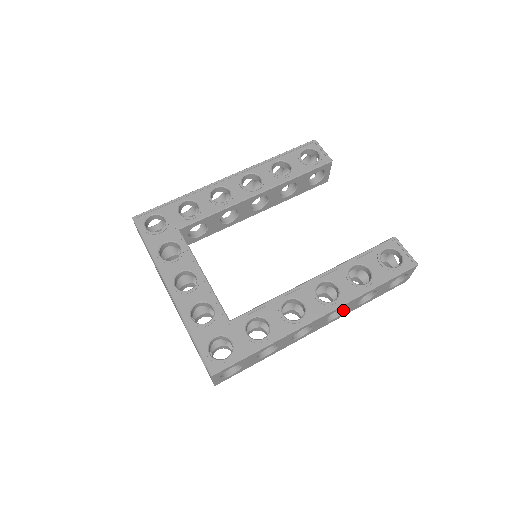
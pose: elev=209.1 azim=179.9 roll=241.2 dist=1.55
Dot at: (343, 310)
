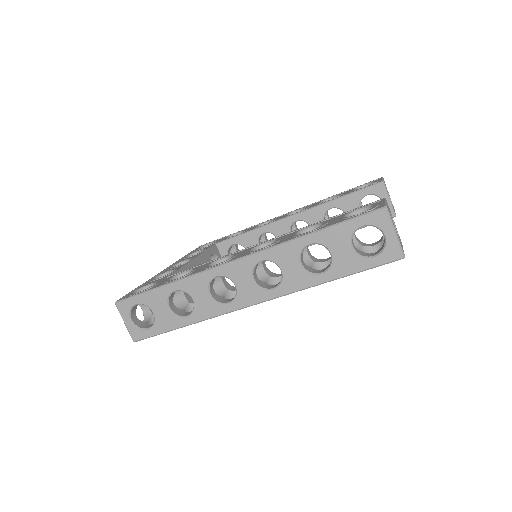
Dot at: (281, 273)
